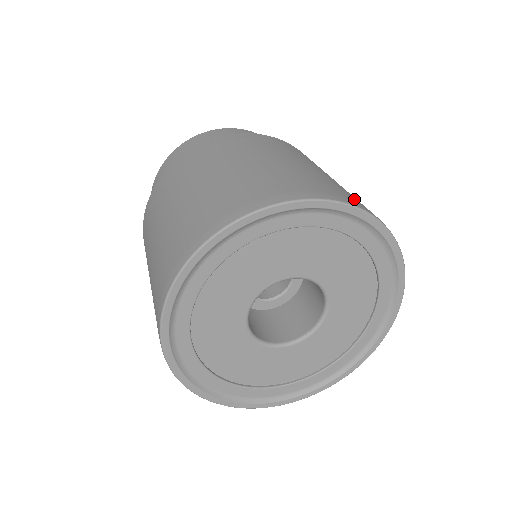
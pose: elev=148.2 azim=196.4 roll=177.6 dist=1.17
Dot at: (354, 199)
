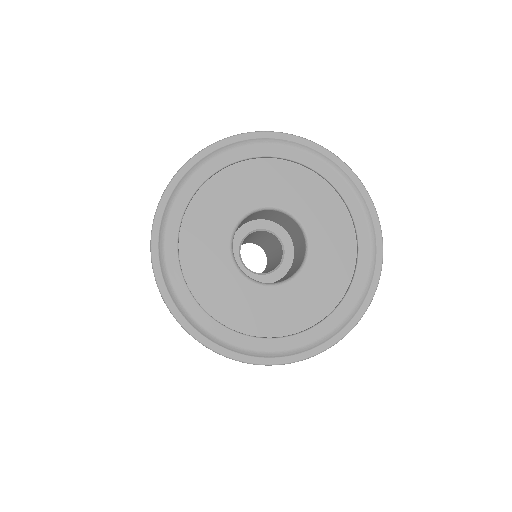
Dot at: occluded
